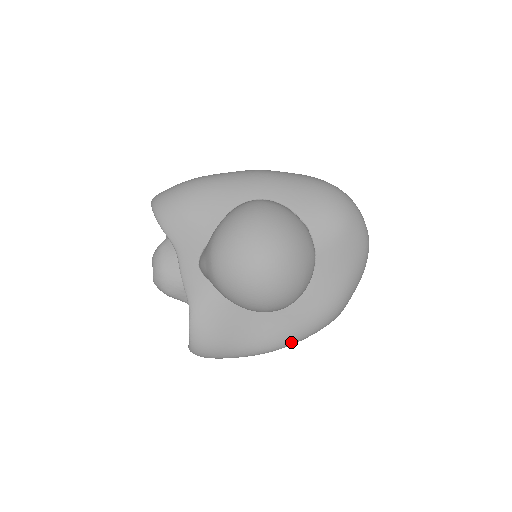
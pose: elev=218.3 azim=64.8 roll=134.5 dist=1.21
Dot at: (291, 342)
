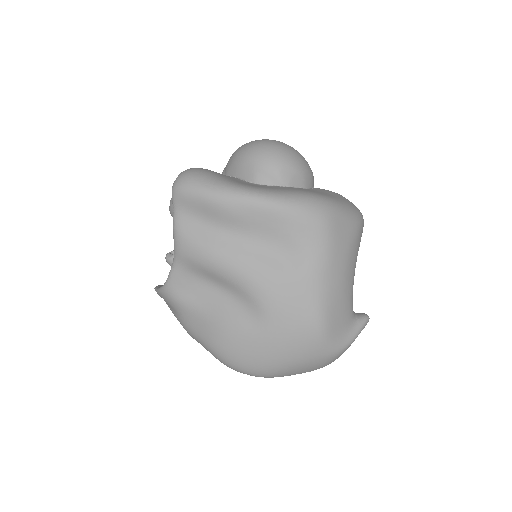
Dot at: (274, 195)
